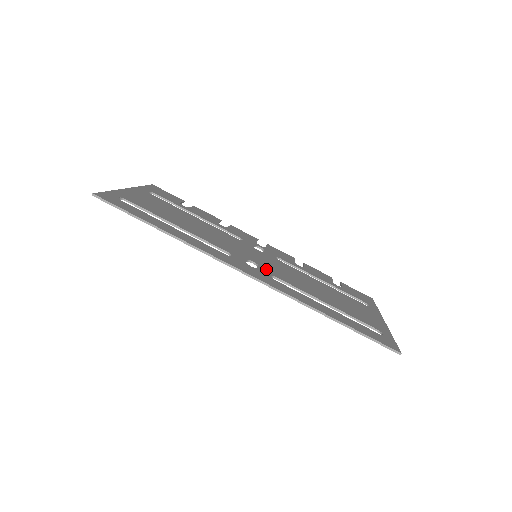
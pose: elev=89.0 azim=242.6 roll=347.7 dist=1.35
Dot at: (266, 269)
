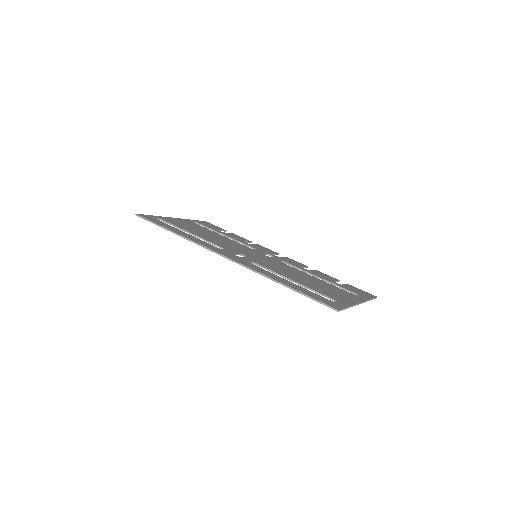
Dot at: (252, 259)
